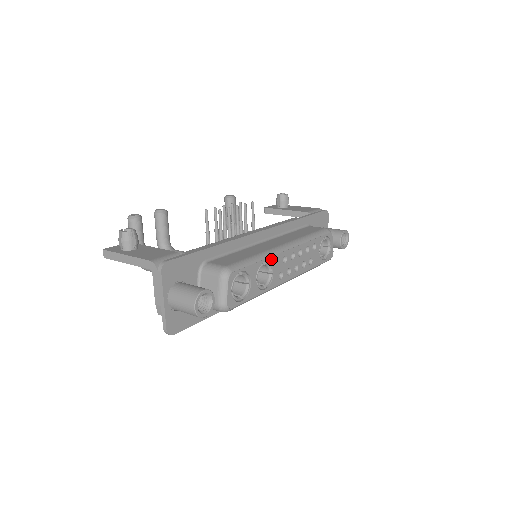
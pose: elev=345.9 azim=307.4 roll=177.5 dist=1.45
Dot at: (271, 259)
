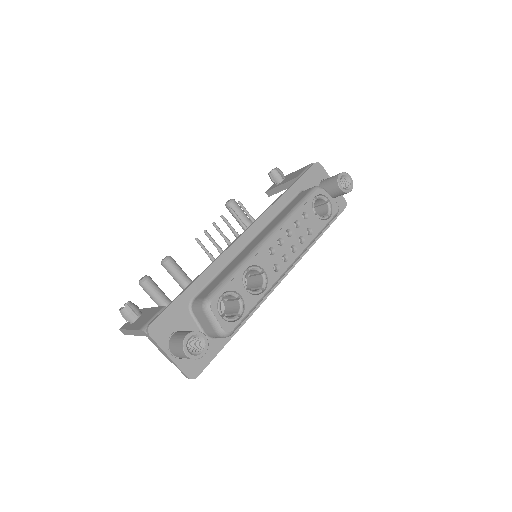
Dot at: (253, 261)
